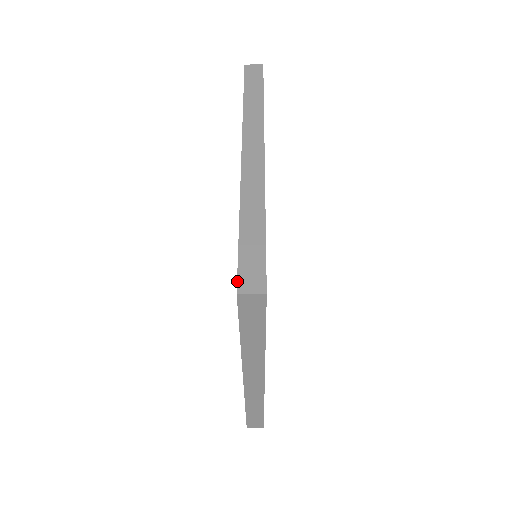
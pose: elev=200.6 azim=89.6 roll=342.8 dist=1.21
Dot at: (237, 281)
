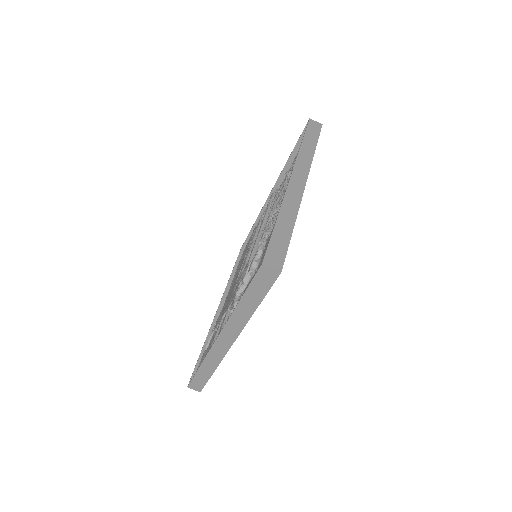
Dot at: (306, 124)
